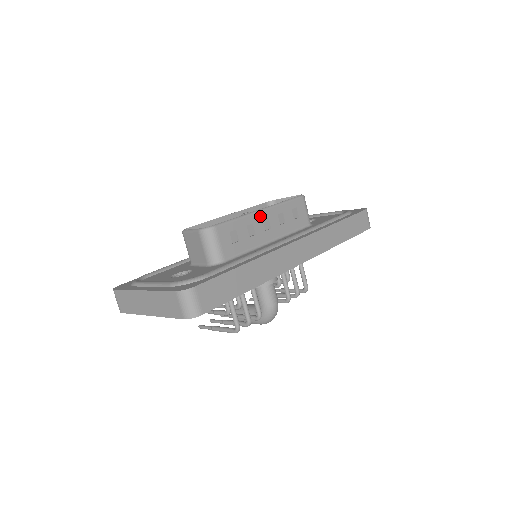
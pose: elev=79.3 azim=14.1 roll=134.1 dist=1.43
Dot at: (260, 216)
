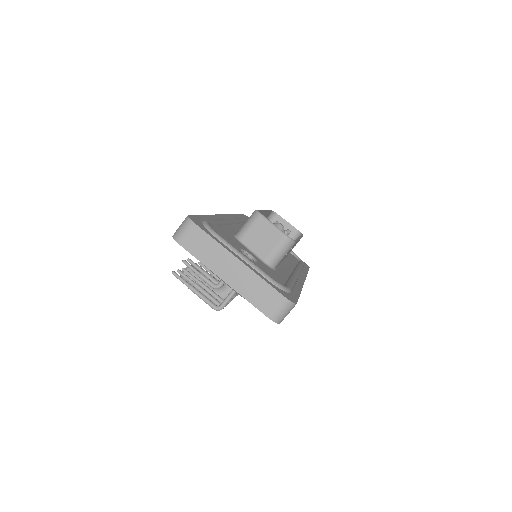
Dot at: occluded
